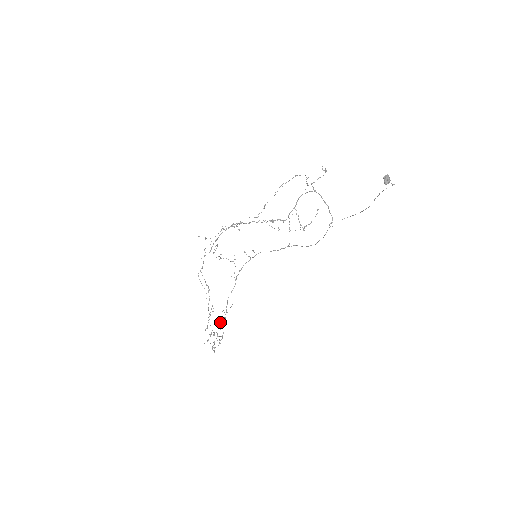
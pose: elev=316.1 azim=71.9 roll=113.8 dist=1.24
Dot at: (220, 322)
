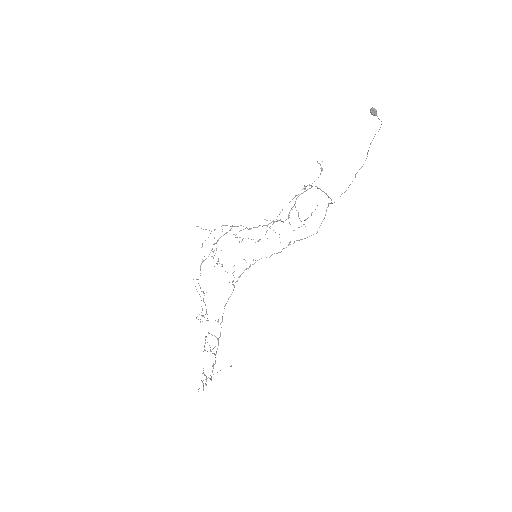
Dot at: (214, 335)
